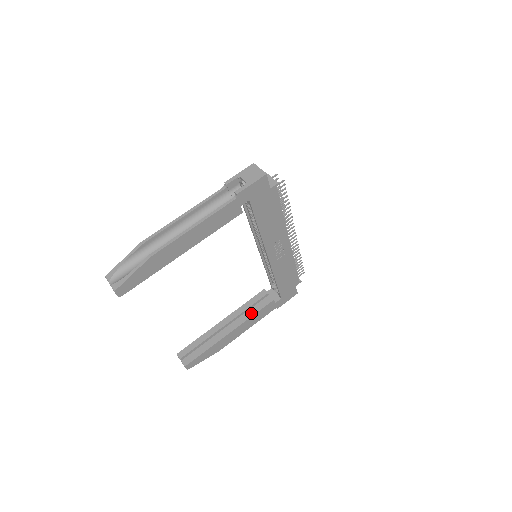
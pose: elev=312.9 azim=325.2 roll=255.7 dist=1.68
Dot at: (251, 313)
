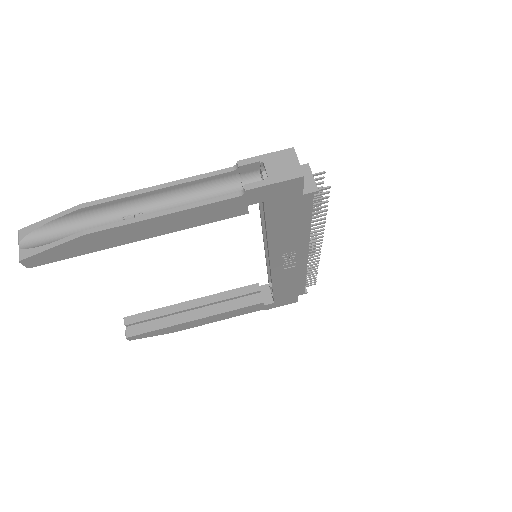
Dot at: (229, 307)
